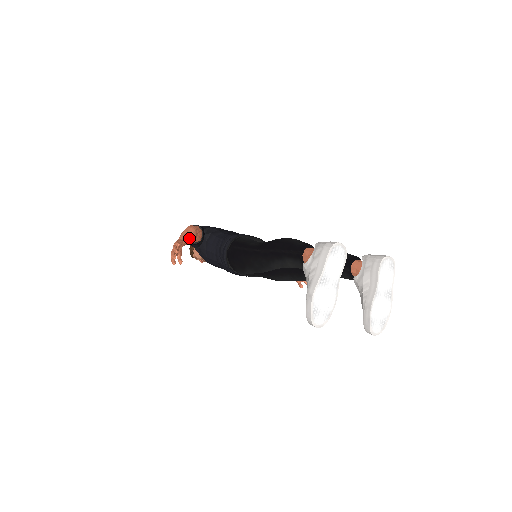
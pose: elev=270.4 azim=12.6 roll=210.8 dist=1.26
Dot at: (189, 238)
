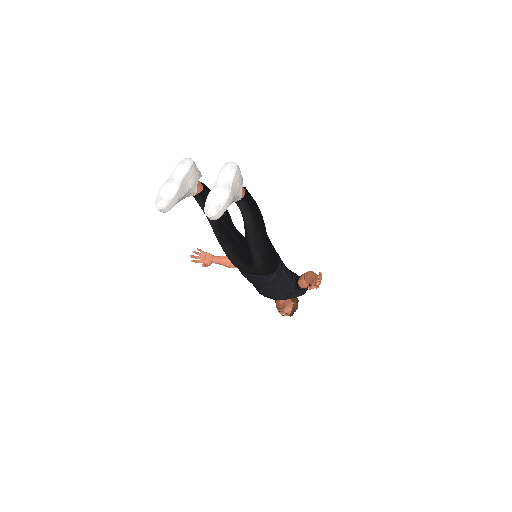
Dot at: (224, 258)
